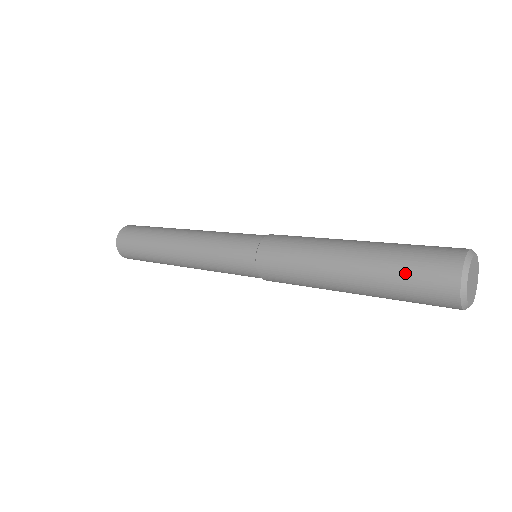
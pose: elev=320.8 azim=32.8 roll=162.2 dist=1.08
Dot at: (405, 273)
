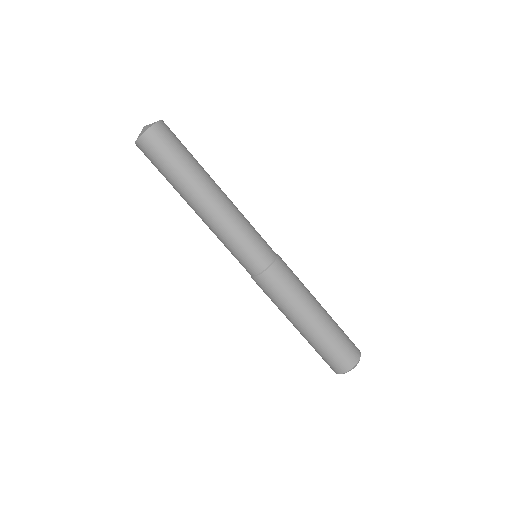
Dot at: (327, 353)
